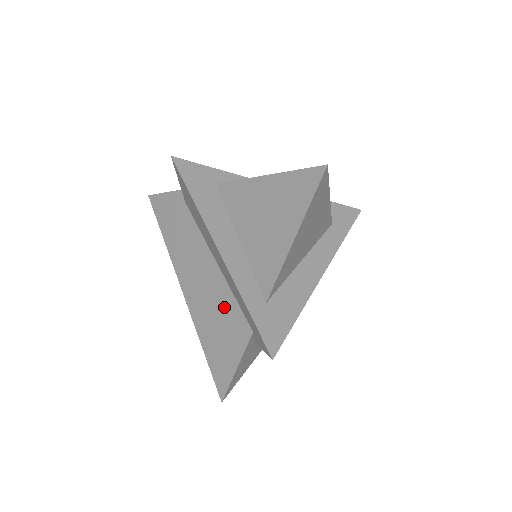
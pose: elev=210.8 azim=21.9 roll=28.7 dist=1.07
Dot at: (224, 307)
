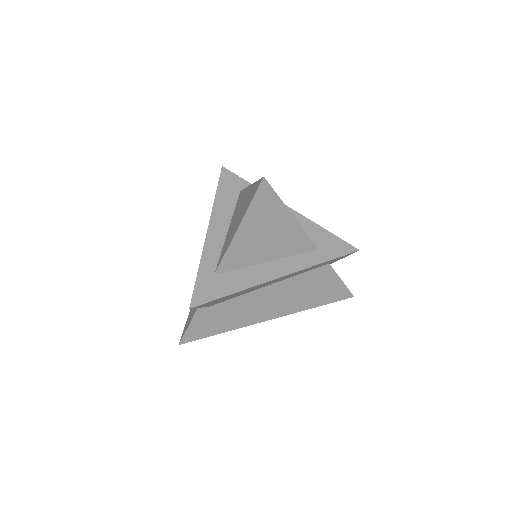
Dot at: occluded
